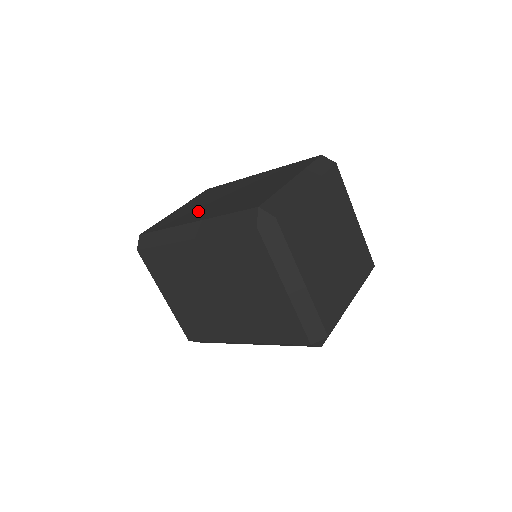
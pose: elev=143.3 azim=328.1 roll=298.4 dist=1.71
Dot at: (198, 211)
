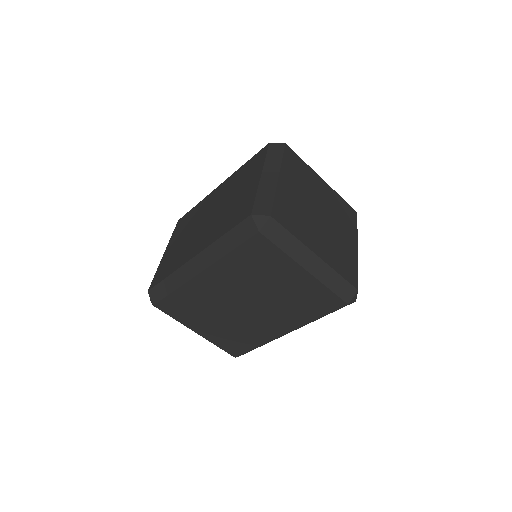
Dot at: (190, 244)
